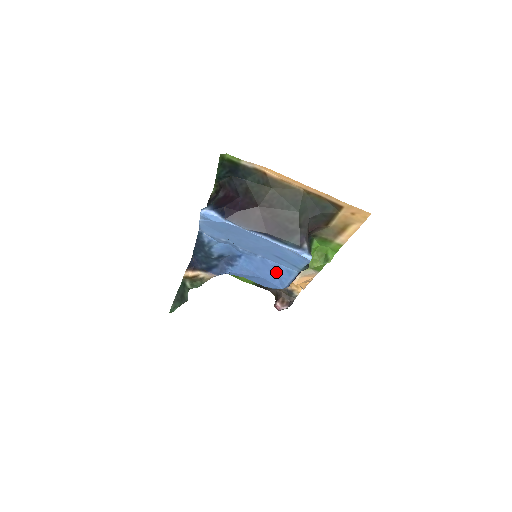
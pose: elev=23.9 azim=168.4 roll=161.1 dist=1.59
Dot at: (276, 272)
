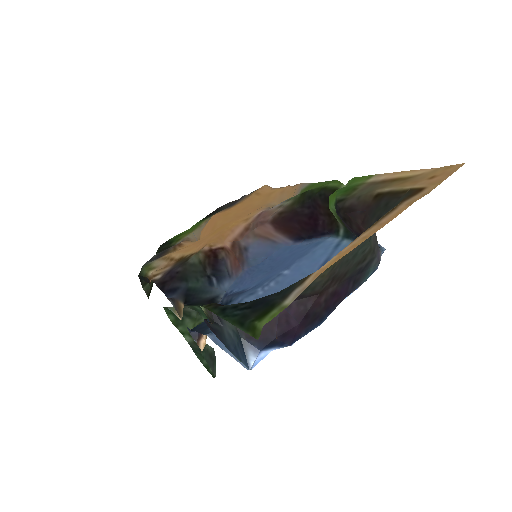
Dot at: (299, 254)
